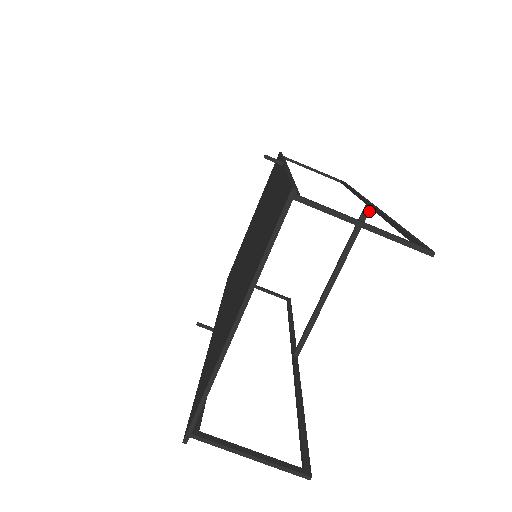
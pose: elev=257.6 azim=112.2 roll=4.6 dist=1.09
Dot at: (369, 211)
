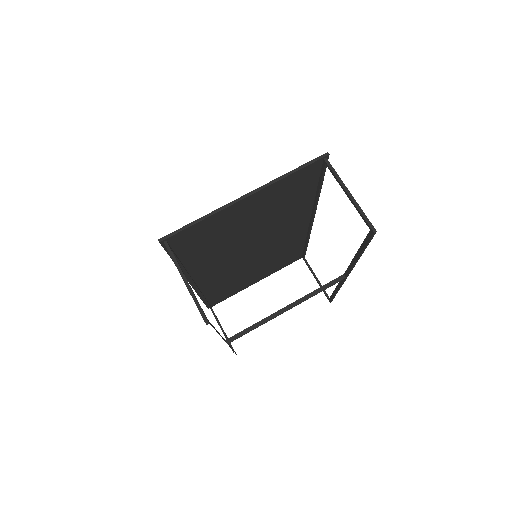
Dot at: occluded
